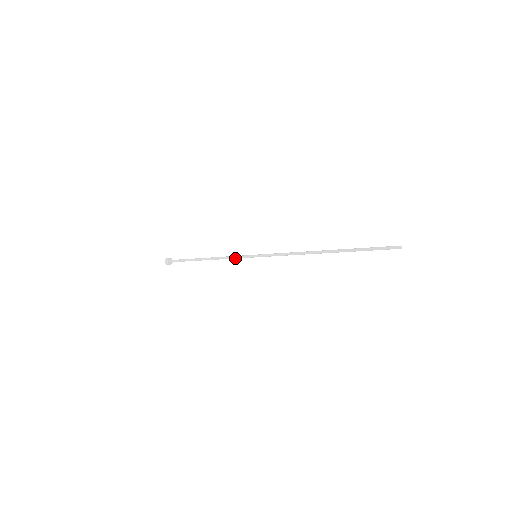
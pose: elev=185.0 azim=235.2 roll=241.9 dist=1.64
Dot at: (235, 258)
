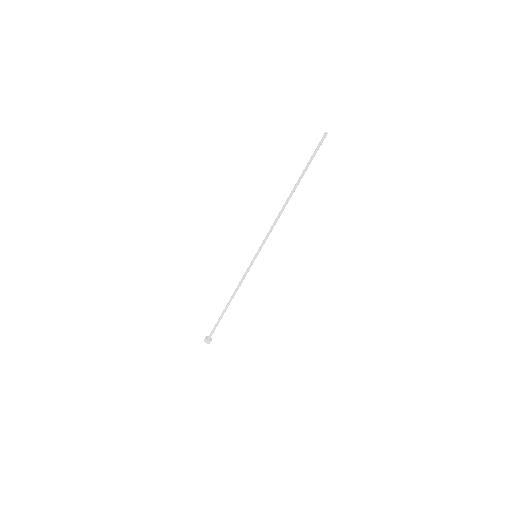
Dot at: (245, 275)
